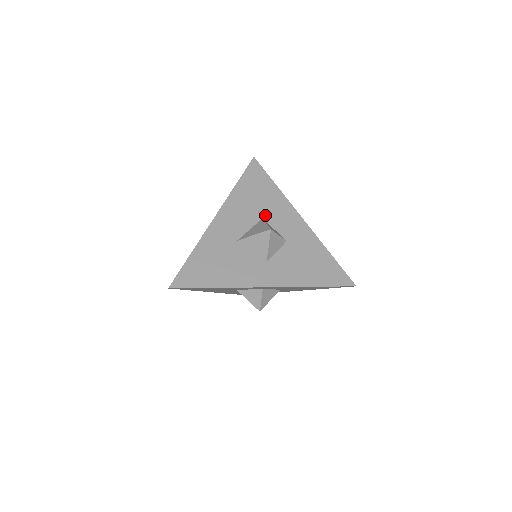
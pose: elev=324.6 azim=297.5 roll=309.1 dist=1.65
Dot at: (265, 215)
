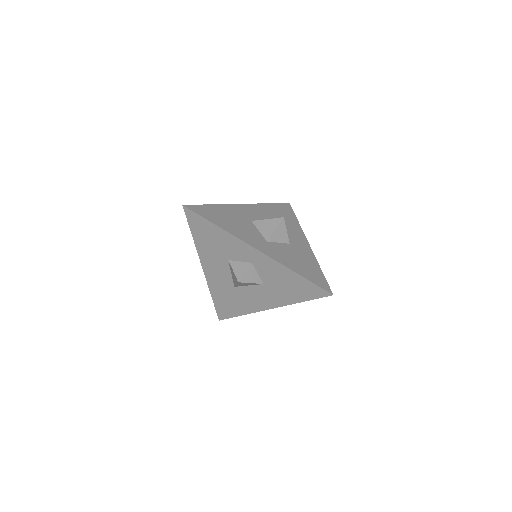
Dot at: occluded
